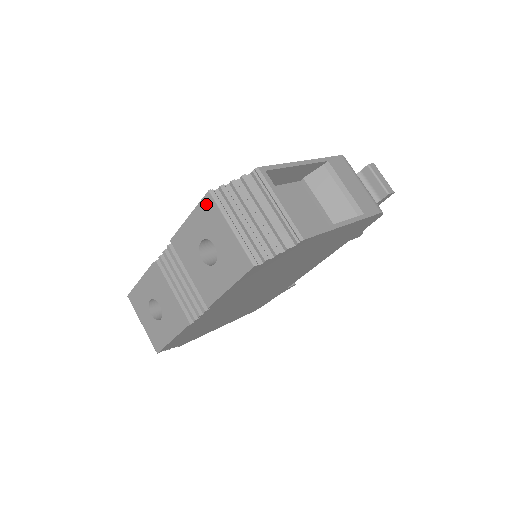
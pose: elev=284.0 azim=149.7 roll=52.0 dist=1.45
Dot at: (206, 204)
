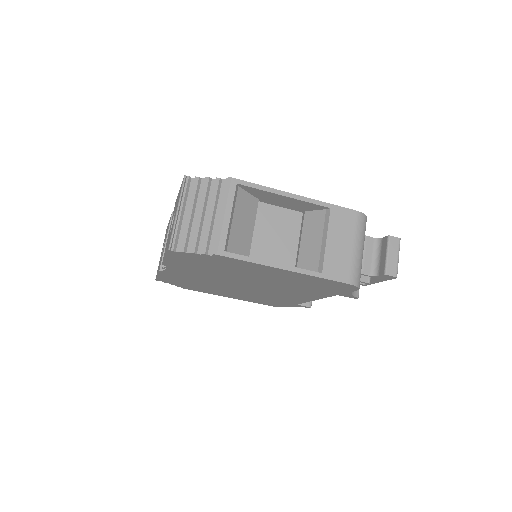
Dot at: occluded
